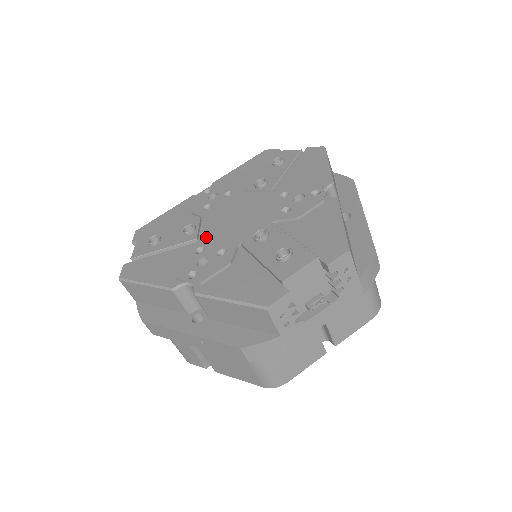
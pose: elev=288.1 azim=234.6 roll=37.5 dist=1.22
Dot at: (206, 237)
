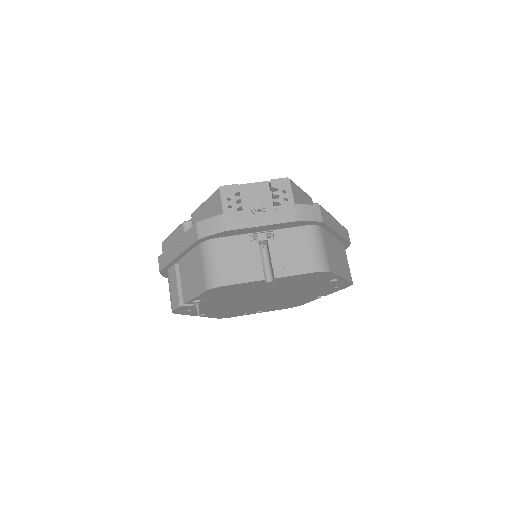
Dot at: occluded
